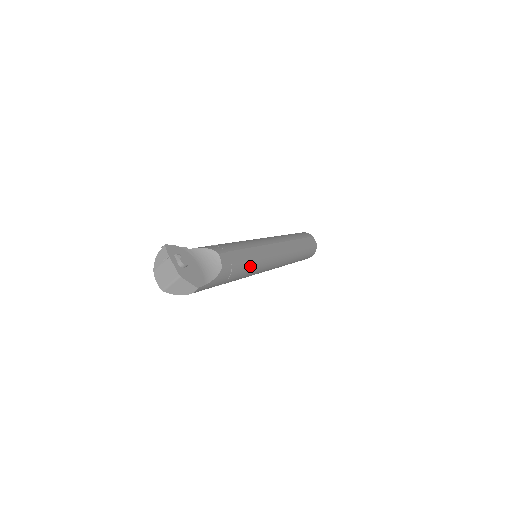
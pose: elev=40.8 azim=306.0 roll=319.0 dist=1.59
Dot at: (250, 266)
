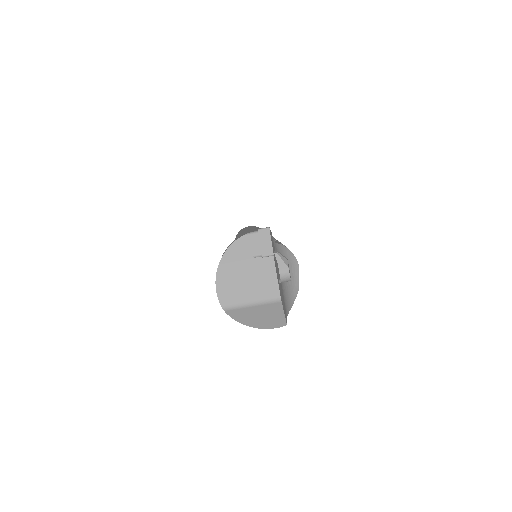
Dot at: occluded
